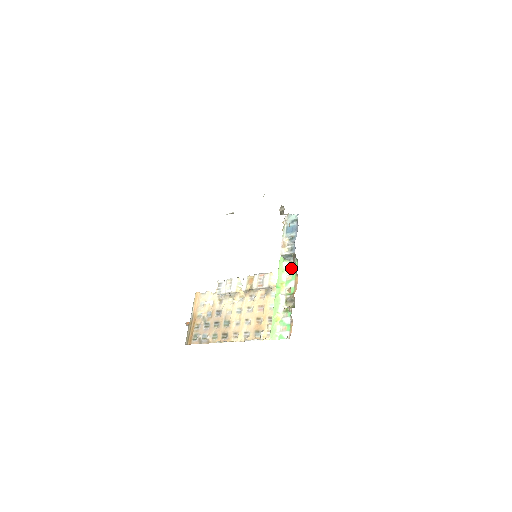
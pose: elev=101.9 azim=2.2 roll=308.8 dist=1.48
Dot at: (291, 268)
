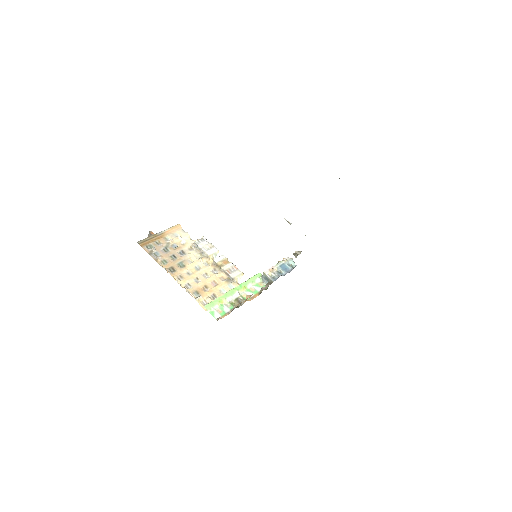
Dot at: (259, 286)
